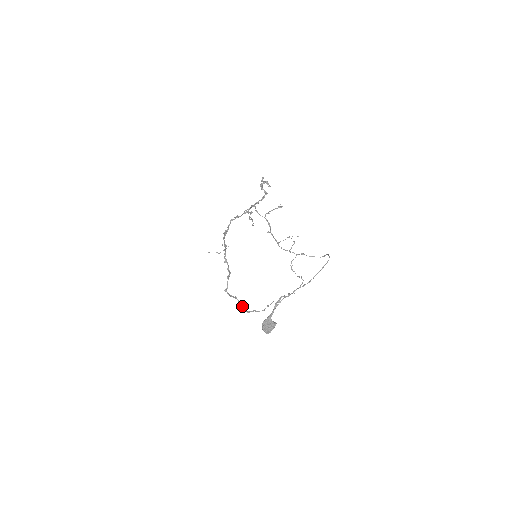
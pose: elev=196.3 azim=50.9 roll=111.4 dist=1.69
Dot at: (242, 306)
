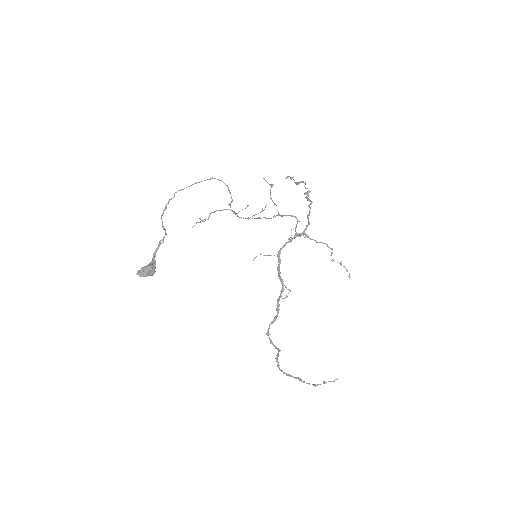
Dot at: occluded
